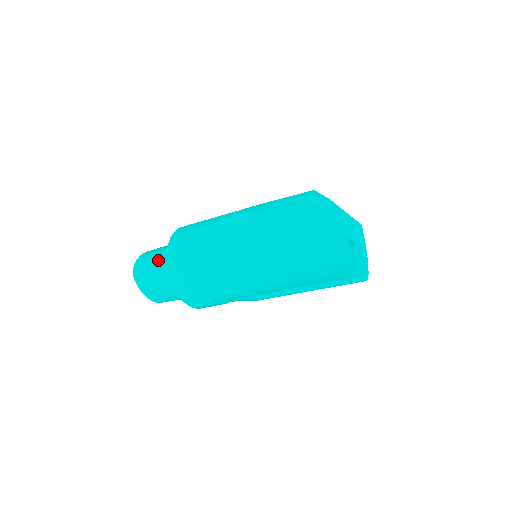
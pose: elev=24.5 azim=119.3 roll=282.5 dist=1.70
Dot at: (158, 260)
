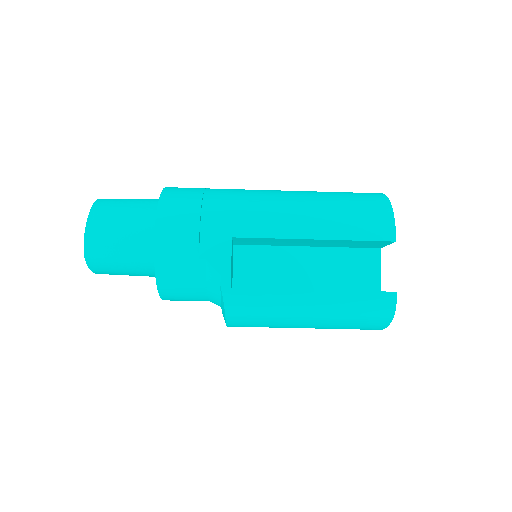
Dot at: occluded
